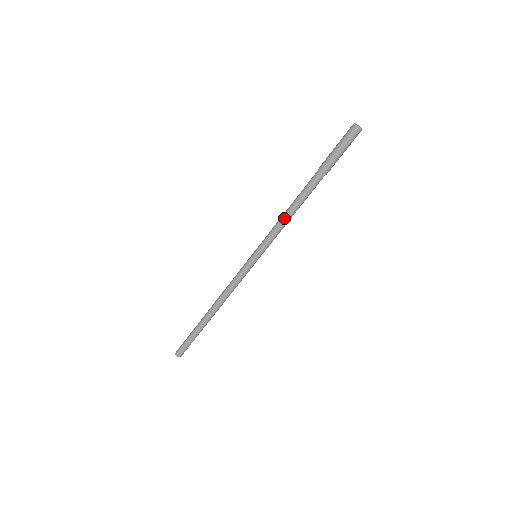
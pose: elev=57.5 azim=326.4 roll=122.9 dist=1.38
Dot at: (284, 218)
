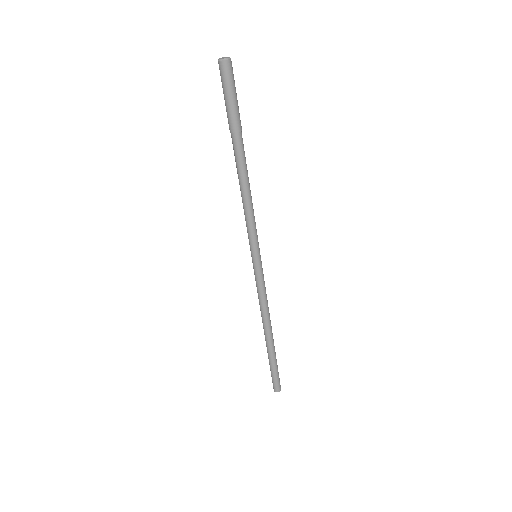
Dot at: (246, 203)
